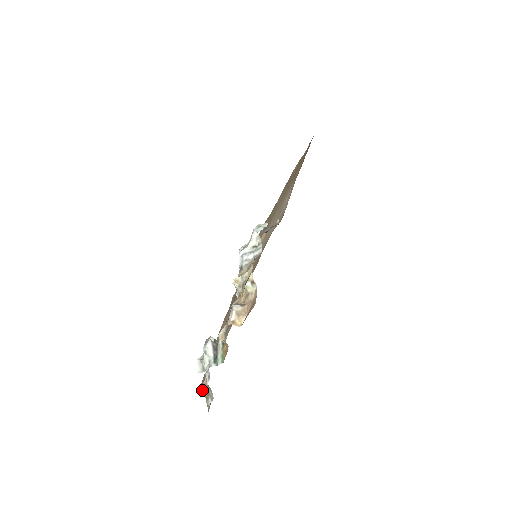
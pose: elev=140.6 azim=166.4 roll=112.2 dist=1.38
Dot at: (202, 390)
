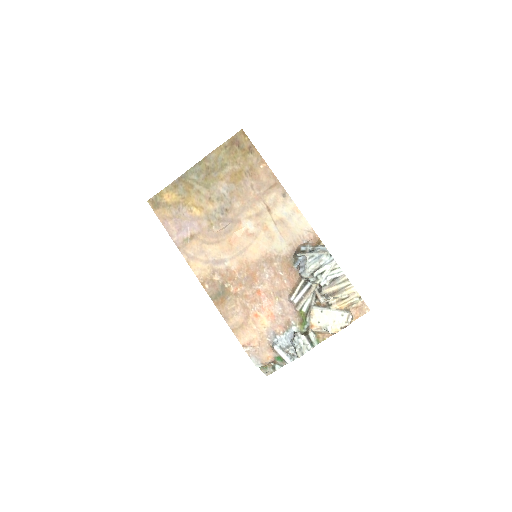
Dot at: (266, 365)
